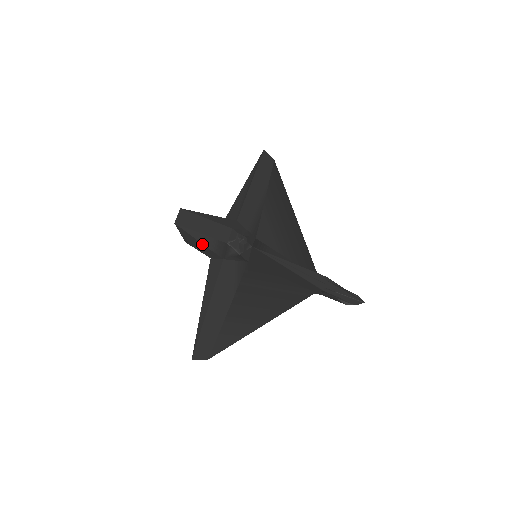
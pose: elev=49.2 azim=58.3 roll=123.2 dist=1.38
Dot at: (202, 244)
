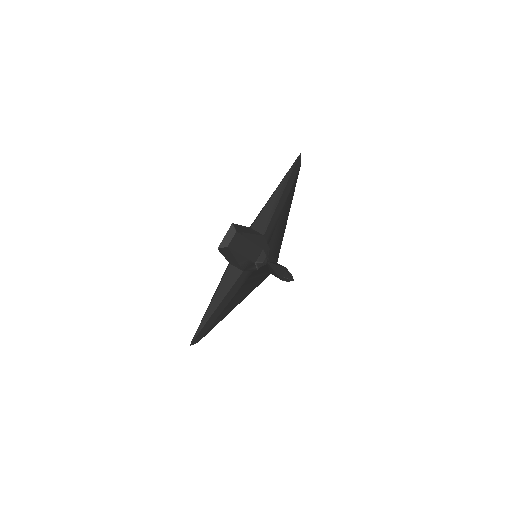
Dot at: (236, 261)
